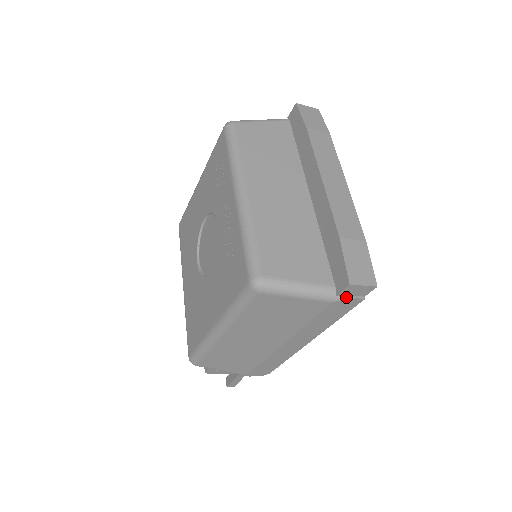
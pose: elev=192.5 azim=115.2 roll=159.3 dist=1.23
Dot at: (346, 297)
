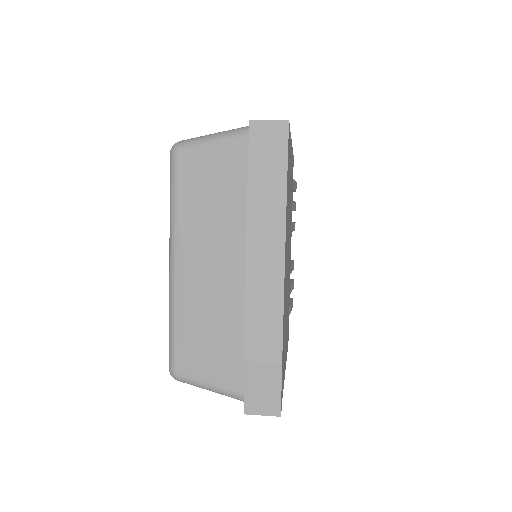
Dot at: occluded
